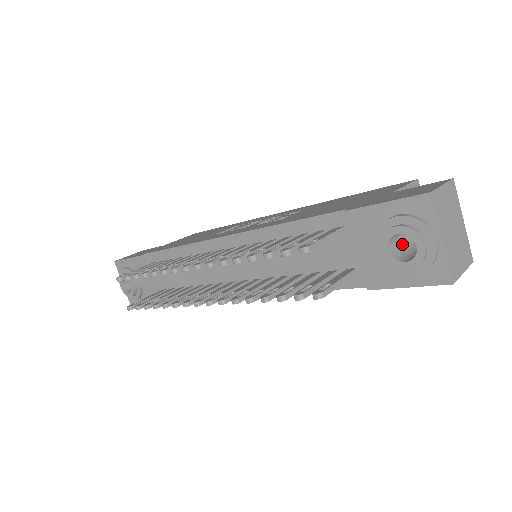
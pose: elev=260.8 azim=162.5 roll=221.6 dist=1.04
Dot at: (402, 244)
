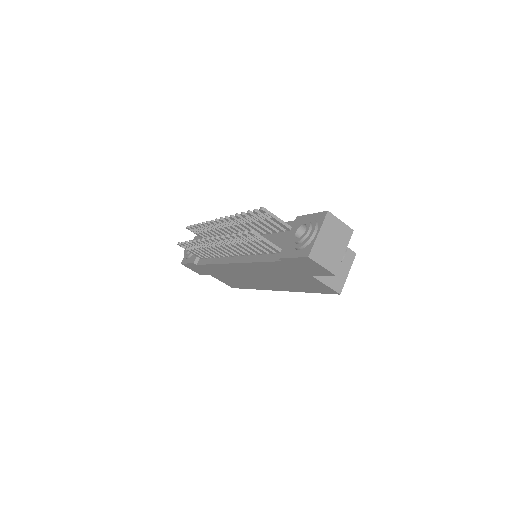
Dot at: occluded
